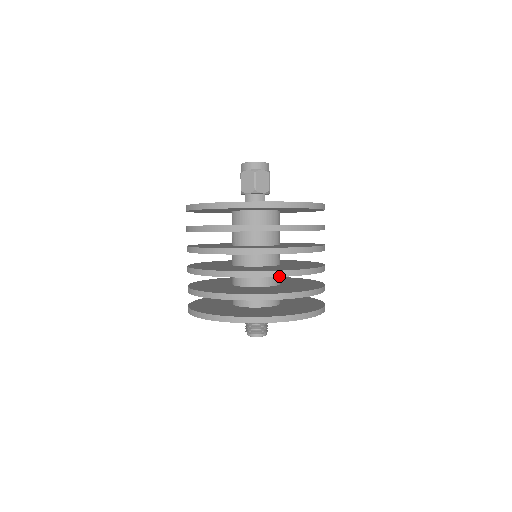
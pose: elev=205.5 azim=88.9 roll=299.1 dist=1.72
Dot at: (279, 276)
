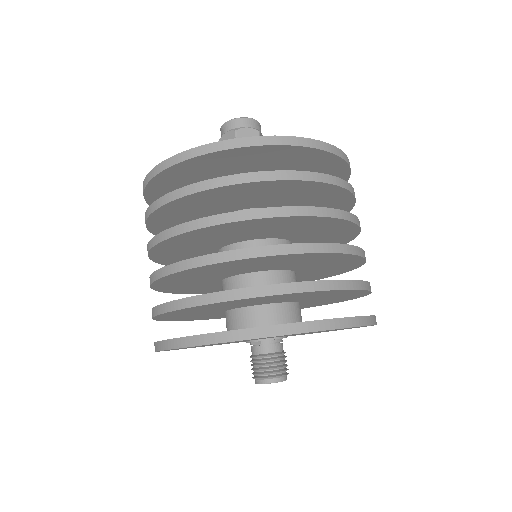
Dot at: (363, 256)
